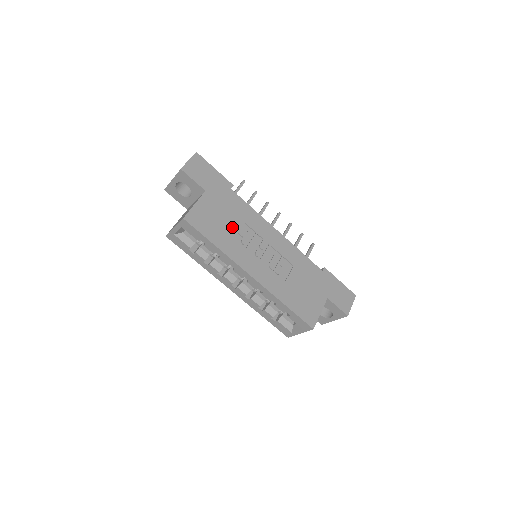
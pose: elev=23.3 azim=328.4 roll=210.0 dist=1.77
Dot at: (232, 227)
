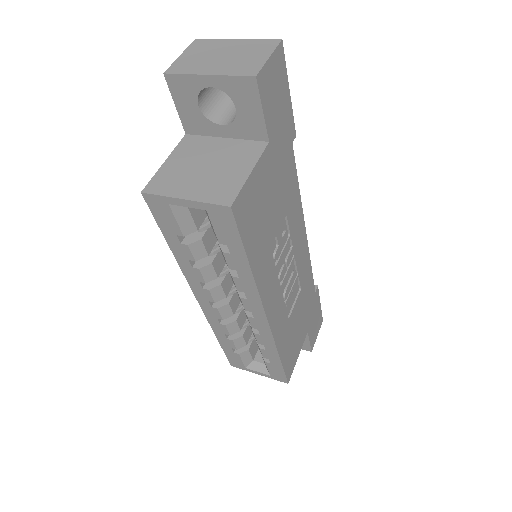
Dot at: (274, 225)
